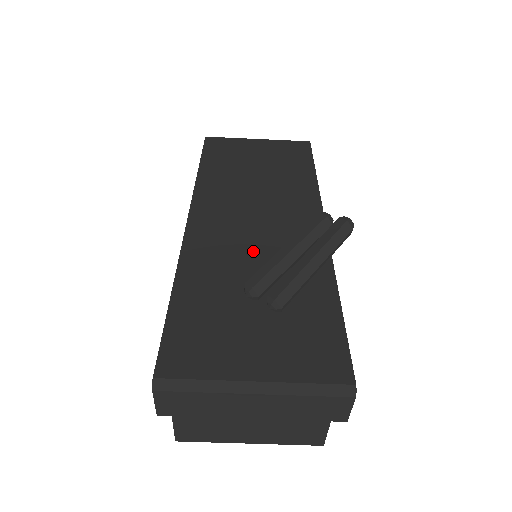
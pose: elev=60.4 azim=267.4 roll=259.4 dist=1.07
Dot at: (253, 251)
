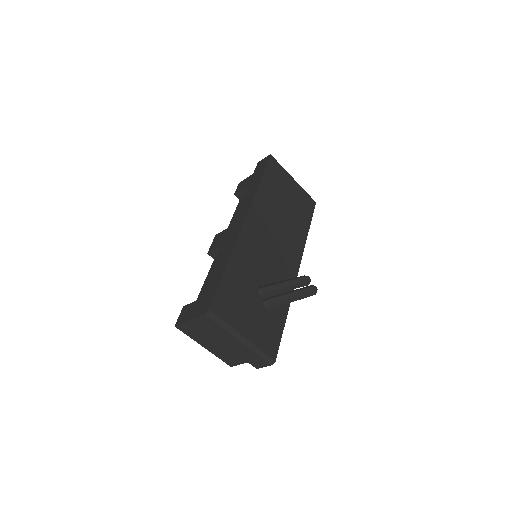
Dot at: (265, 265)
